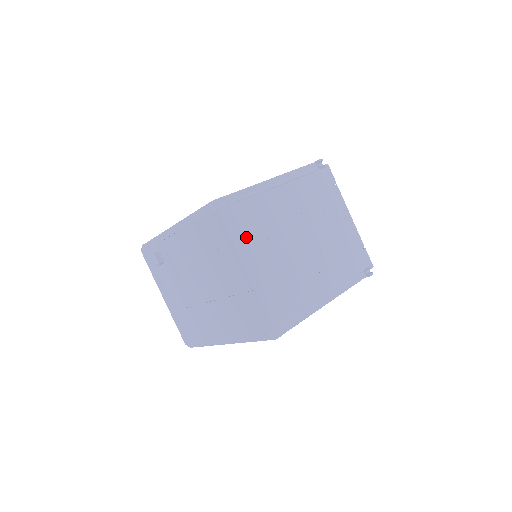
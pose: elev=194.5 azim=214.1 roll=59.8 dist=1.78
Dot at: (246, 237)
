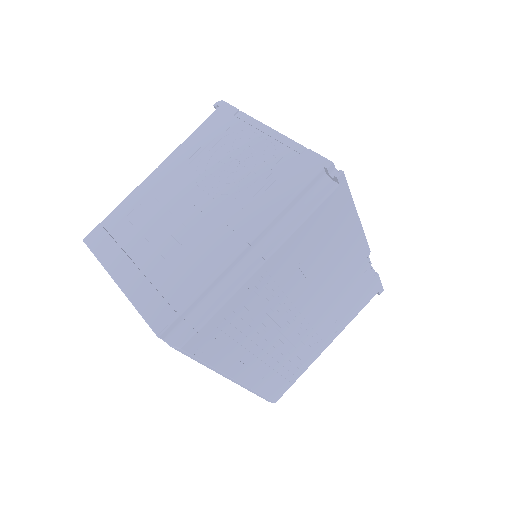
Dot at: (113, 248)
